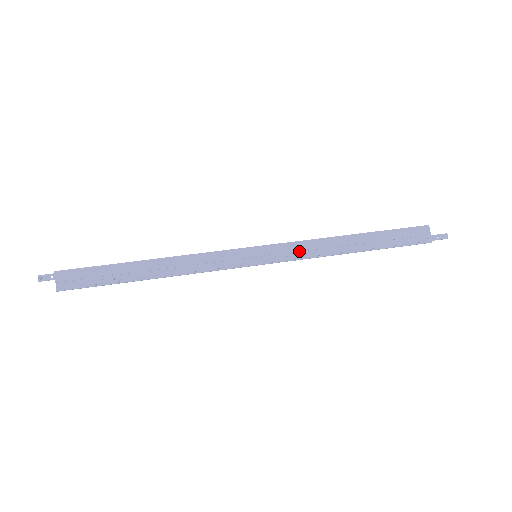
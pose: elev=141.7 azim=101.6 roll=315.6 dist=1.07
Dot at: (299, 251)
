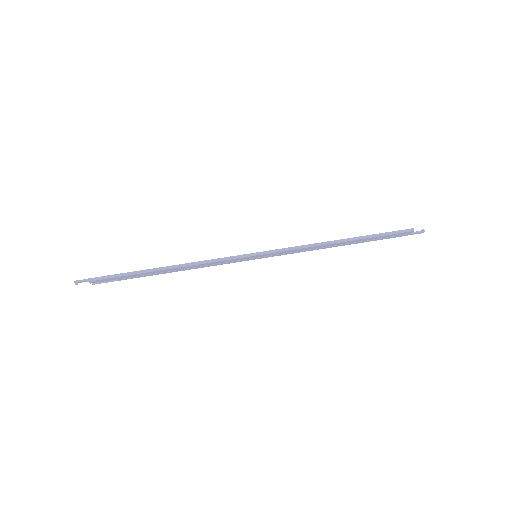
Dot at: (293, 251)
